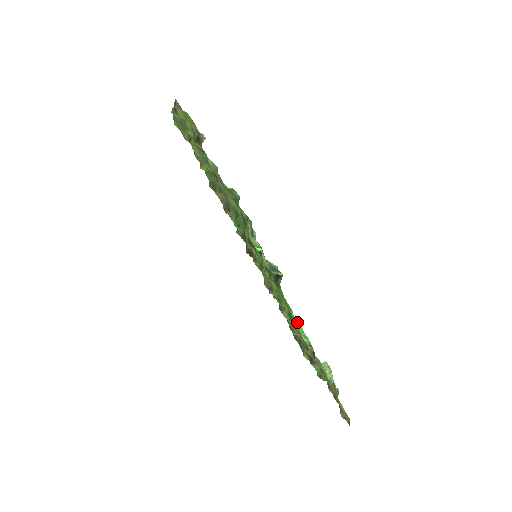
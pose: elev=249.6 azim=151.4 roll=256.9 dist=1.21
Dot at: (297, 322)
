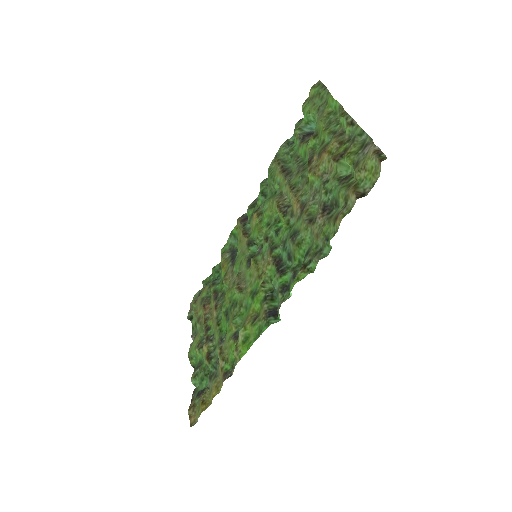
Dot at: occluded
